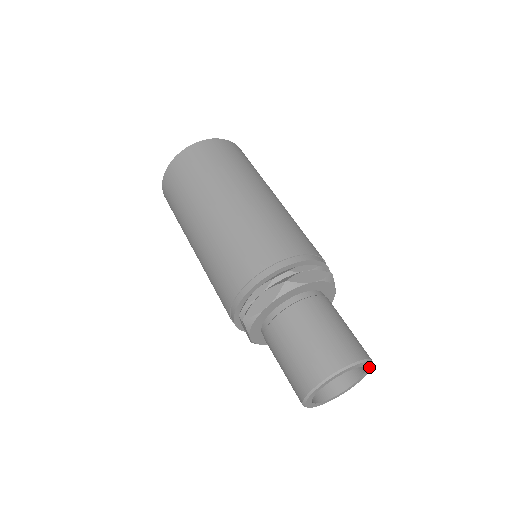
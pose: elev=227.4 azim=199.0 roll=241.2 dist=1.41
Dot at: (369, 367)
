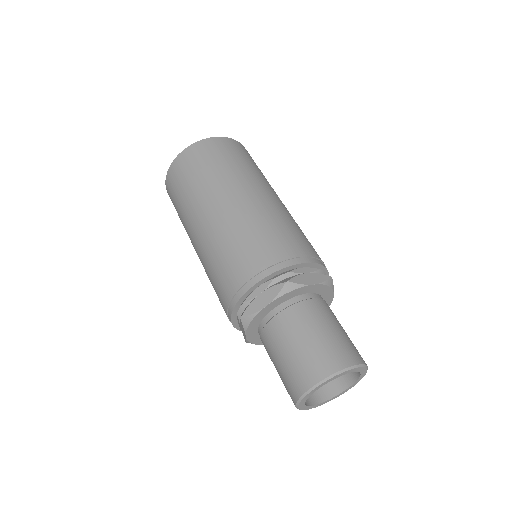
Dot at: (364, 373)
